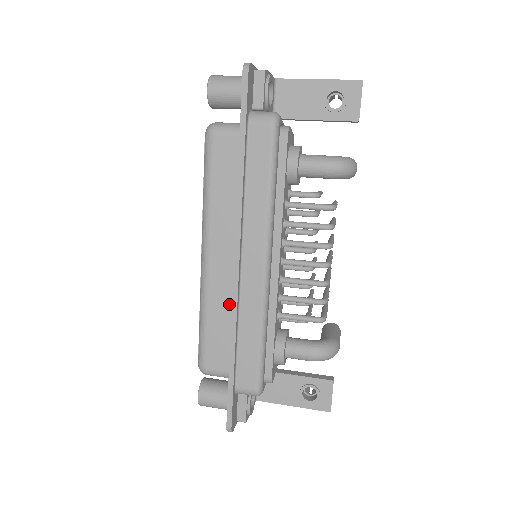
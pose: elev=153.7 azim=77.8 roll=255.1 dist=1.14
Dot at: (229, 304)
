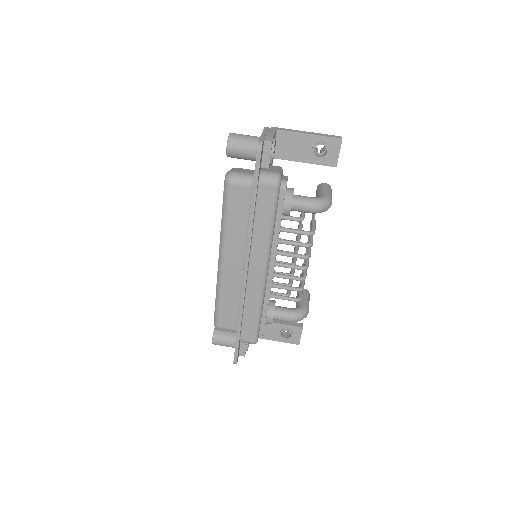
Dot at: (238, 291)
